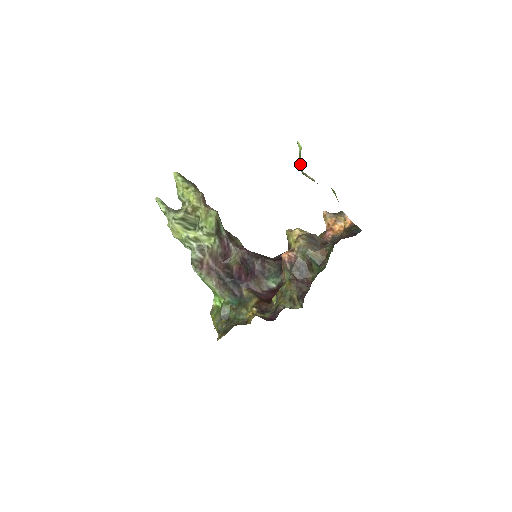
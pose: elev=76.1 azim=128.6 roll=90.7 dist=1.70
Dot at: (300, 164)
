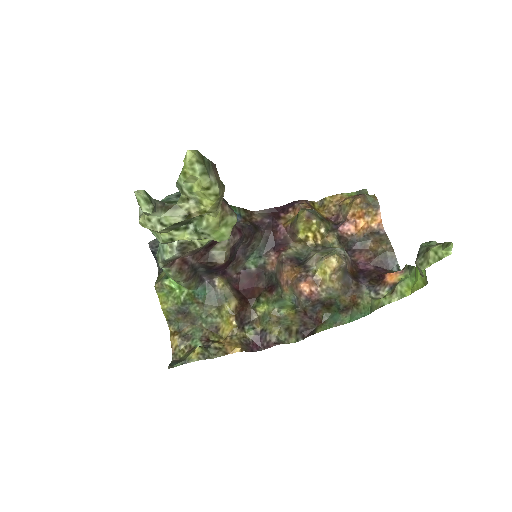
Dot at: (428, 265)
